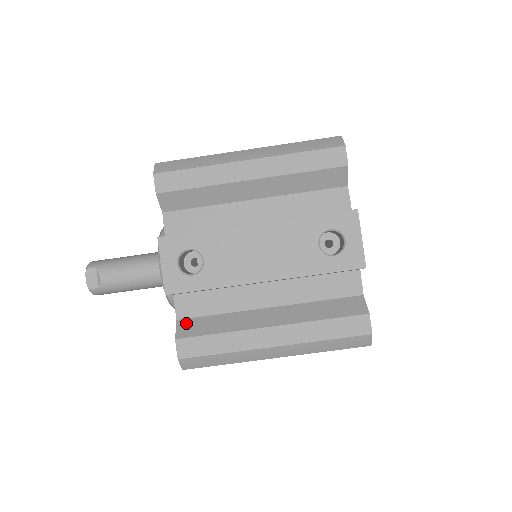
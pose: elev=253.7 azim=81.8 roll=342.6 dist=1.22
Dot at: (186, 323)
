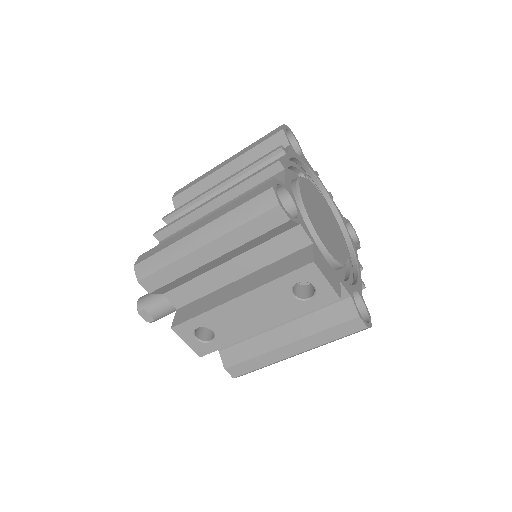
Dot at: (226, 353)
